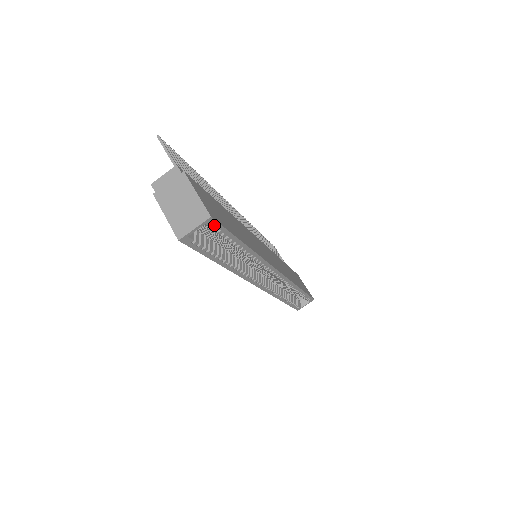
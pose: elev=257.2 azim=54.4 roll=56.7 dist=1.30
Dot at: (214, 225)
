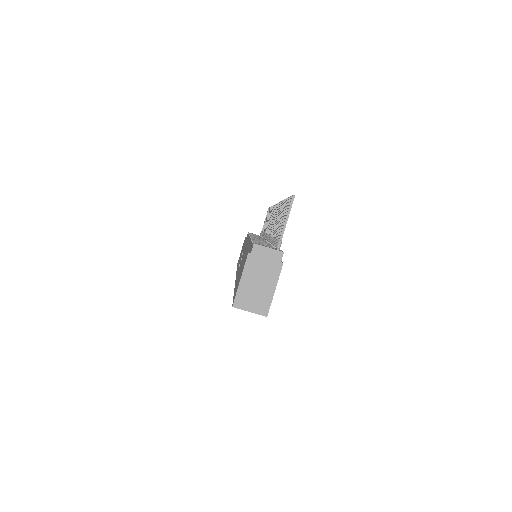
Dot at: occluded
